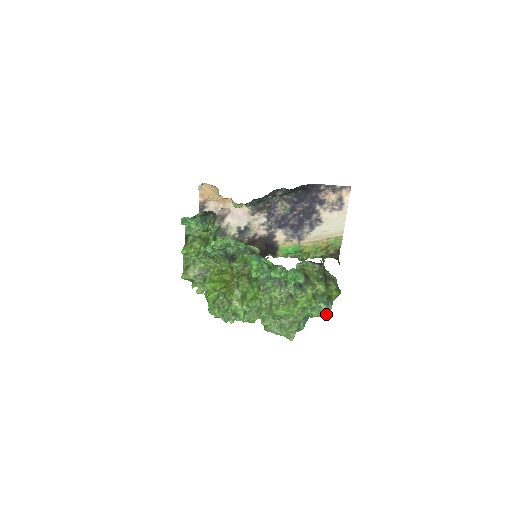
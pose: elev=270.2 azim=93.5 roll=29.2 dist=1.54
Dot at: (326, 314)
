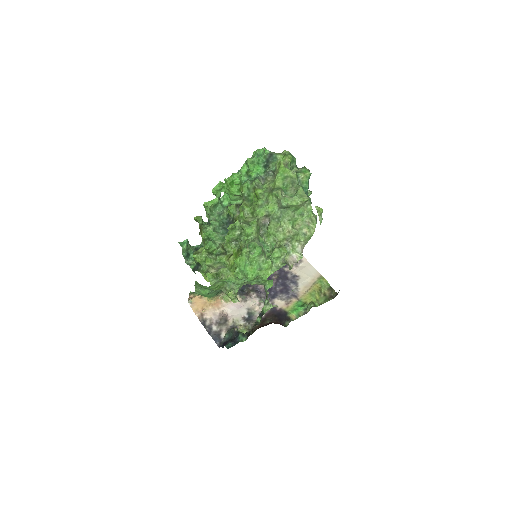
Dot at: (309, 172)
